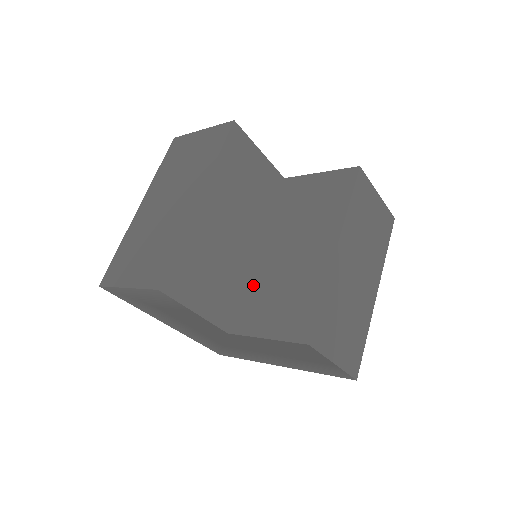
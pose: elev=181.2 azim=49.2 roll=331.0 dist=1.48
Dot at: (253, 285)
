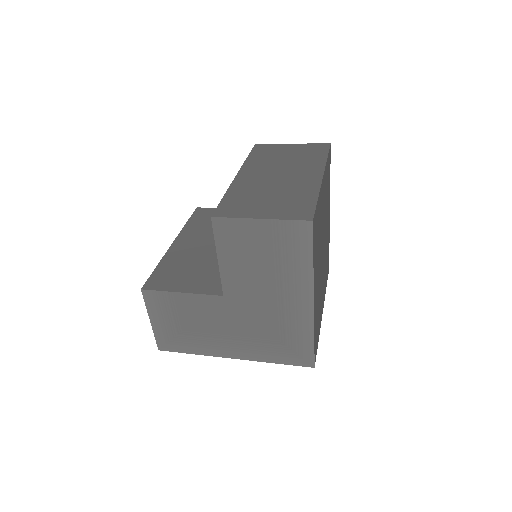
Dot at: occluded
